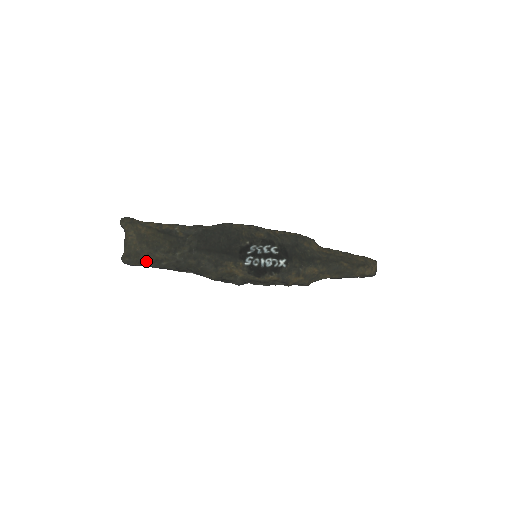
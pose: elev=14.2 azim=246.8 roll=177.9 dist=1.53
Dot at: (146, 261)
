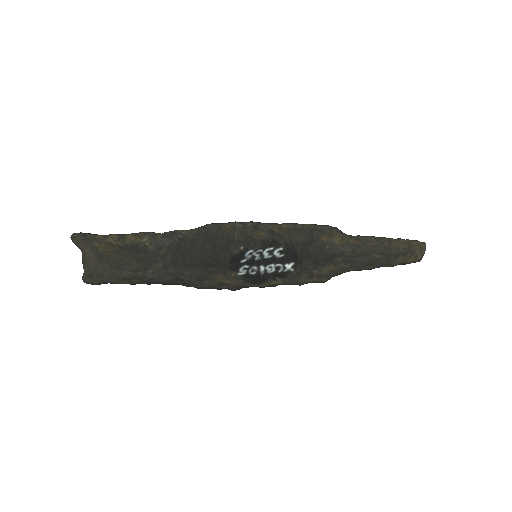
Dot at: (112, 280)
